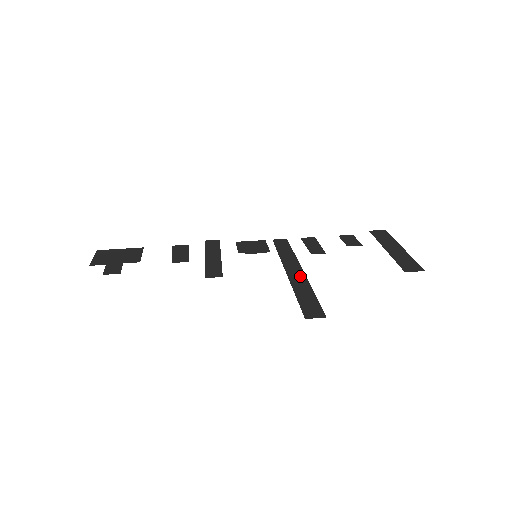
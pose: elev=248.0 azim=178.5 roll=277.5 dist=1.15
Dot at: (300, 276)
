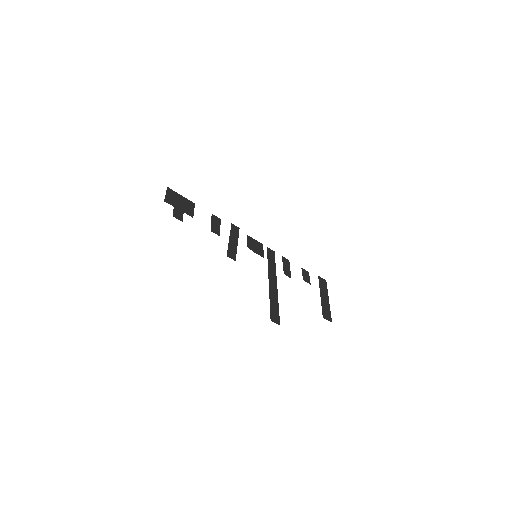
Dot at: (275, 288)
